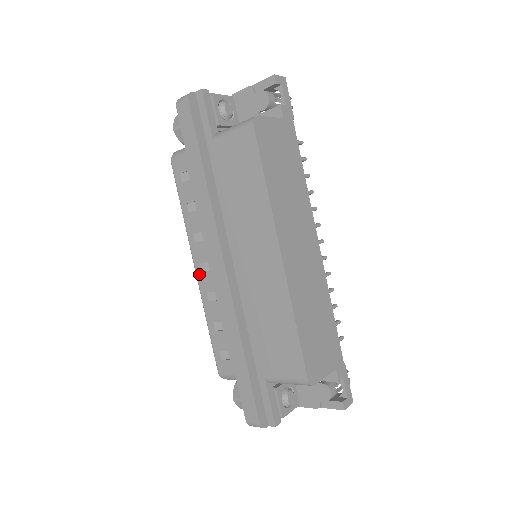
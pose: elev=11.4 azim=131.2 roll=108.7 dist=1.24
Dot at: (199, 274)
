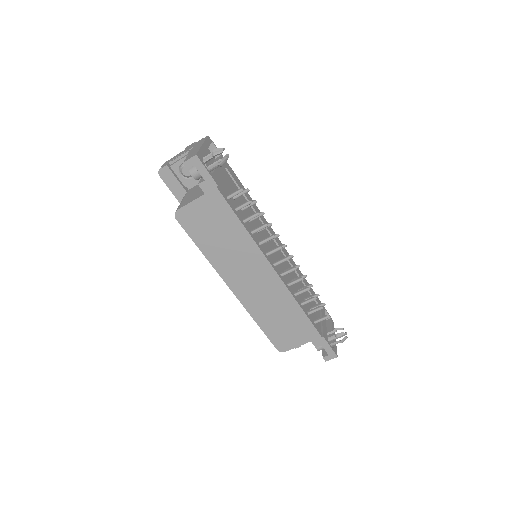
Dot at: occluded
